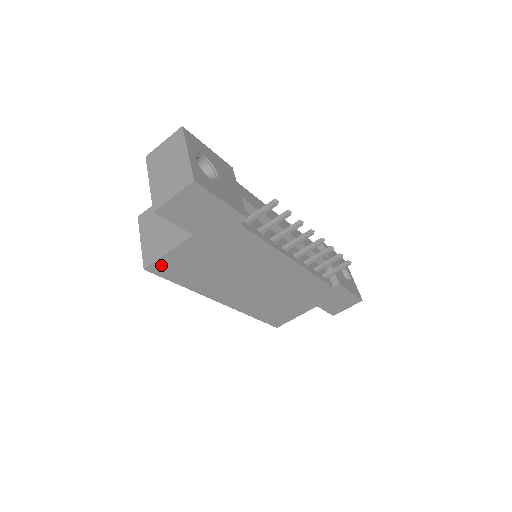
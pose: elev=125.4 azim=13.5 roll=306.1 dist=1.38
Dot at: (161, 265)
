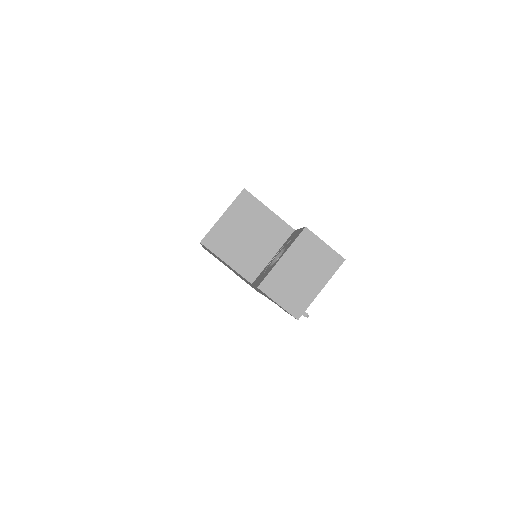
Dot at: occluded
